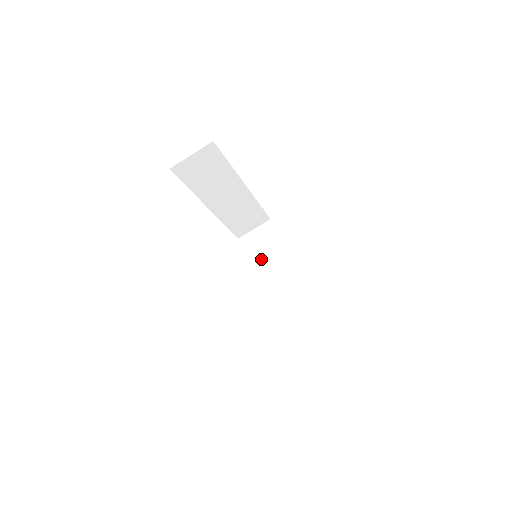
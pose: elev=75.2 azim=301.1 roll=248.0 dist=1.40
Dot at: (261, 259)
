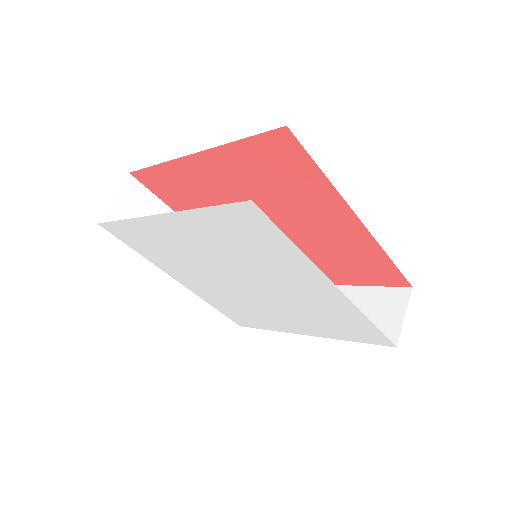
Dot at: occluded
